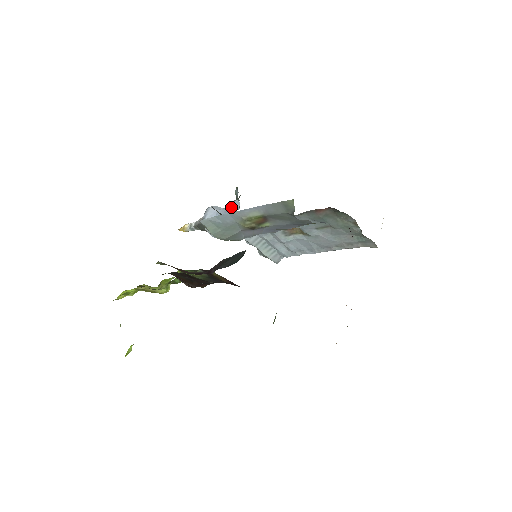
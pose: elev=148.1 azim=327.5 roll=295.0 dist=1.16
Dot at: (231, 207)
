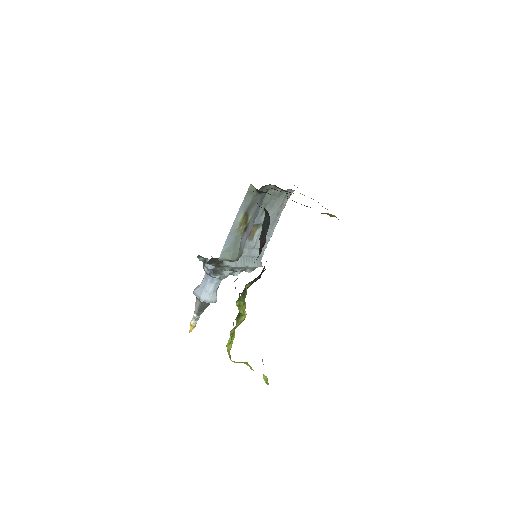
Dot at: (209, 267)
